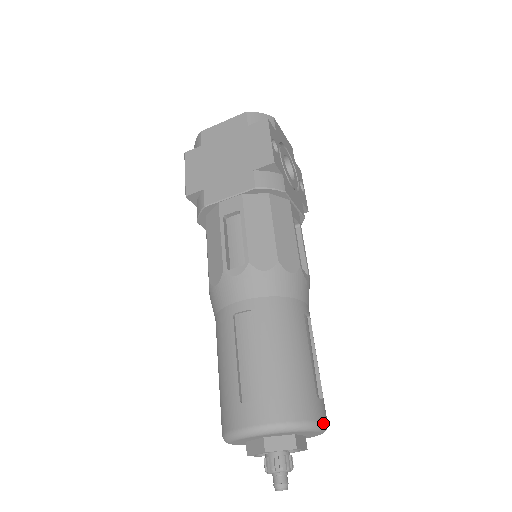
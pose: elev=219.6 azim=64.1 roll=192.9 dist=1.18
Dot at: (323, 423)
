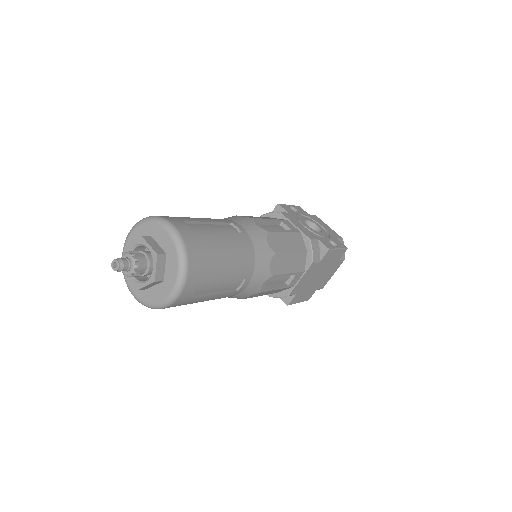
Dot at: (171, 223)
